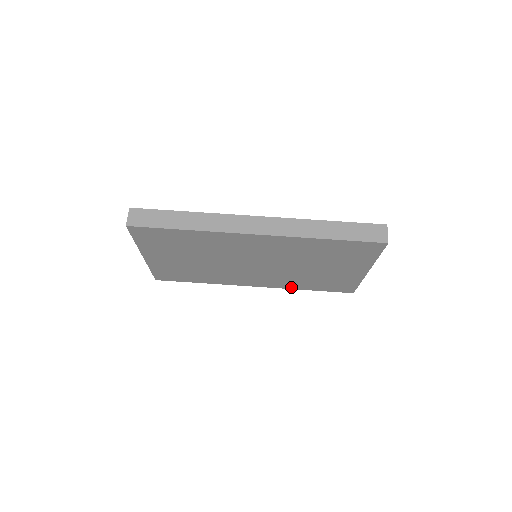
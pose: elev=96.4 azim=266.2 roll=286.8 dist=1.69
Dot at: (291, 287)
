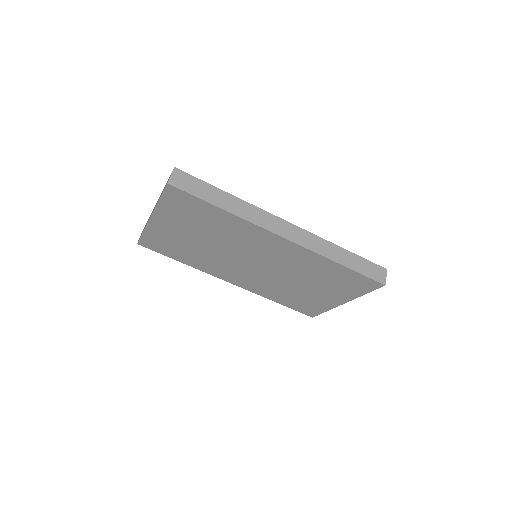
Dot at: (263, 294)
